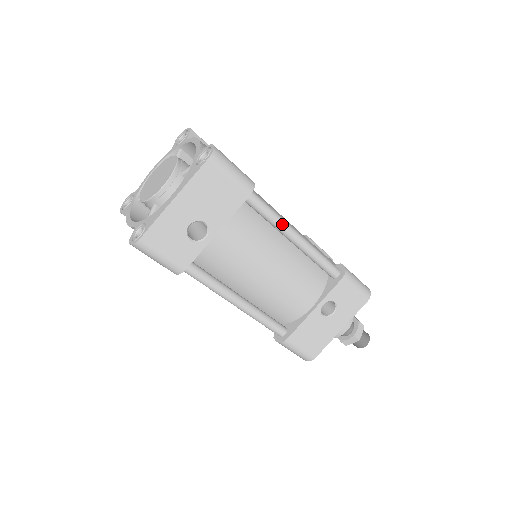
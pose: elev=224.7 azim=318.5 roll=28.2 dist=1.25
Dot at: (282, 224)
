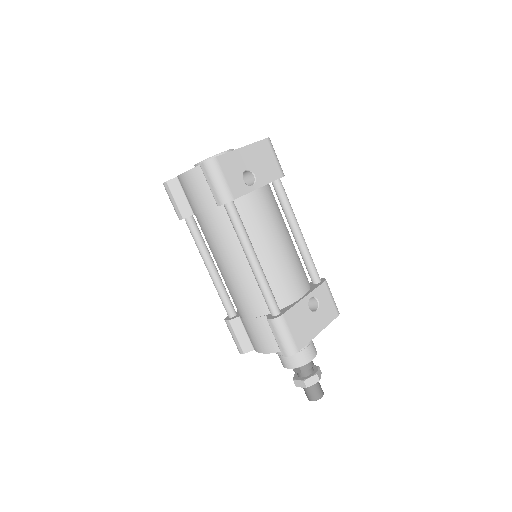
Dot at: (293, 214)
